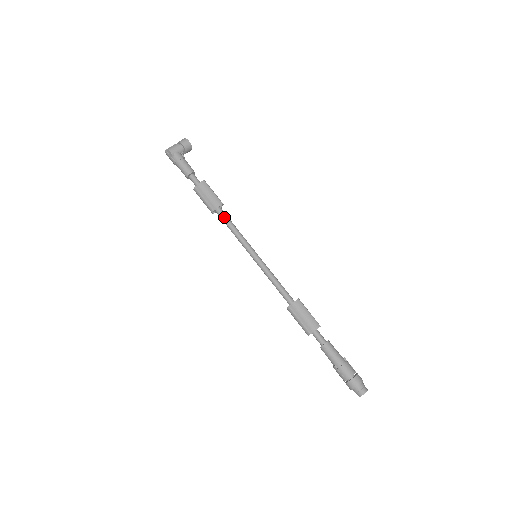
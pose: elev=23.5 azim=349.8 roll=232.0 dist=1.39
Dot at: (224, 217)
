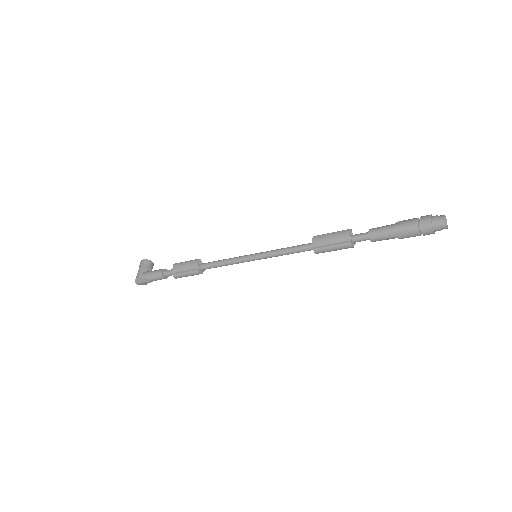
Dot at: (209, 265)
